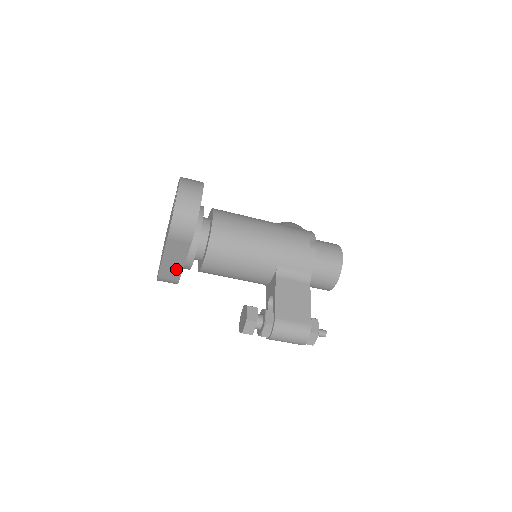
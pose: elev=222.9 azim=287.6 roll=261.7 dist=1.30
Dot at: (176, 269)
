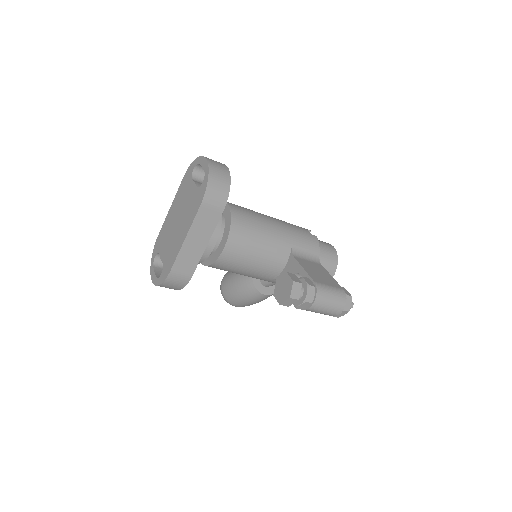
Dot at: (195, 256)
